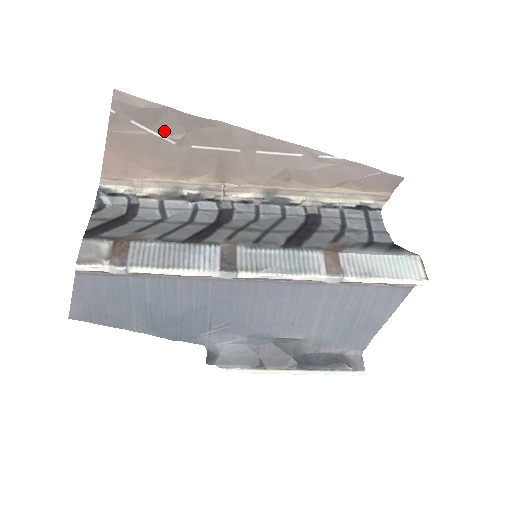
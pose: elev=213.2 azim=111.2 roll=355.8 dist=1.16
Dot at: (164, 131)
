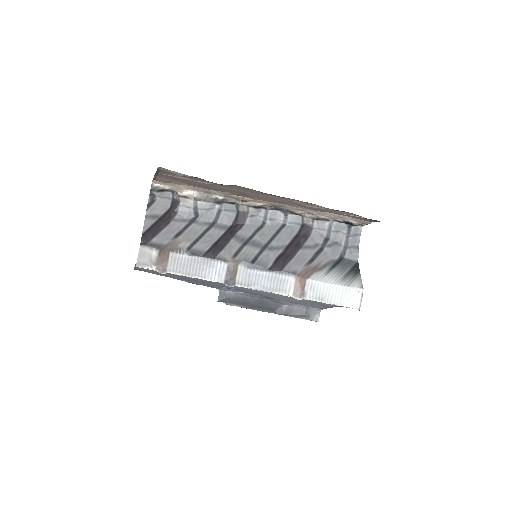
Dot at: (196, 180)
